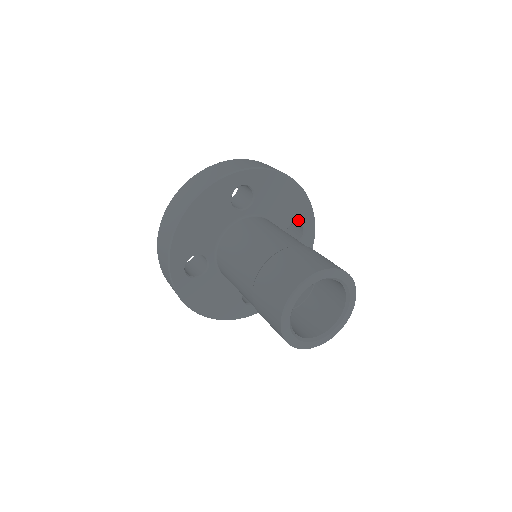
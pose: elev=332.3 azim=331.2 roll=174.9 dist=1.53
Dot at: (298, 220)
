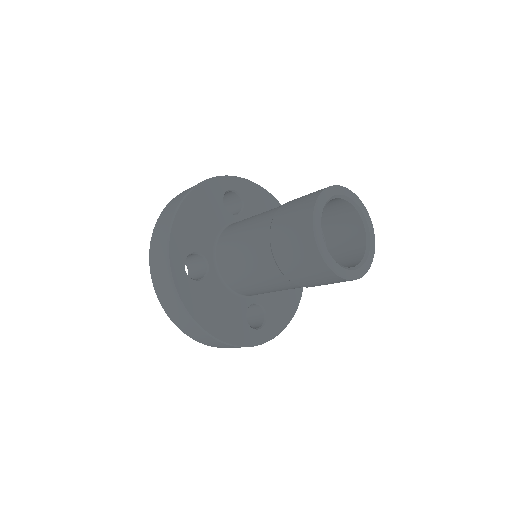
Dot at: occluded
